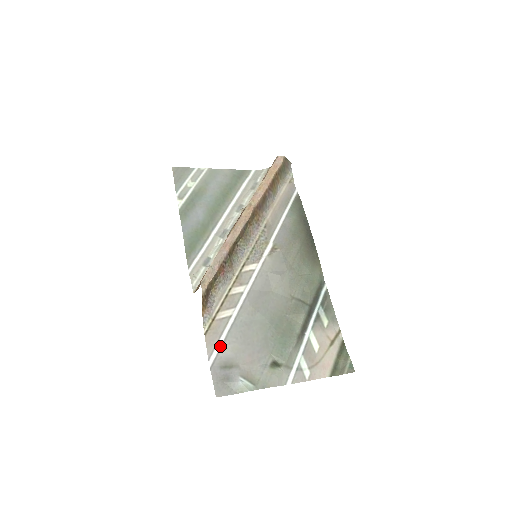
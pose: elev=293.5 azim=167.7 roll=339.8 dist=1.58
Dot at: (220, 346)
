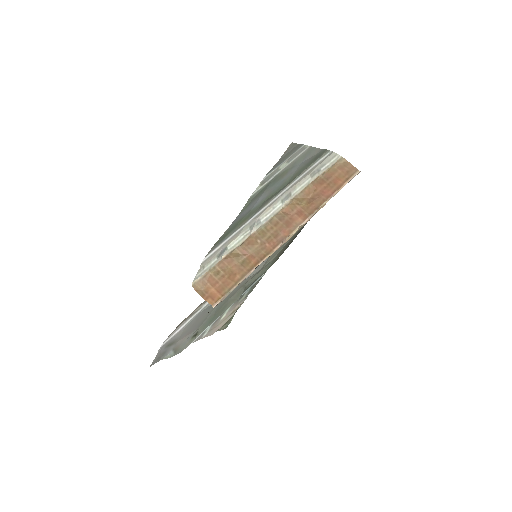
Dot at: (177, 332)
